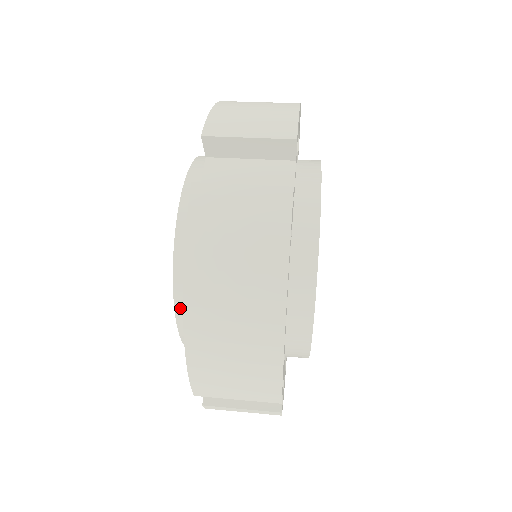
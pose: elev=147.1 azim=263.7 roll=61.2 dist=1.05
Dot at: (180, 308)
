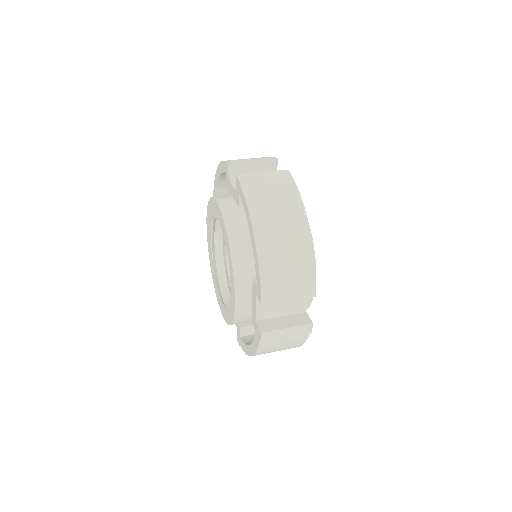
Dot at: (235, 260)
